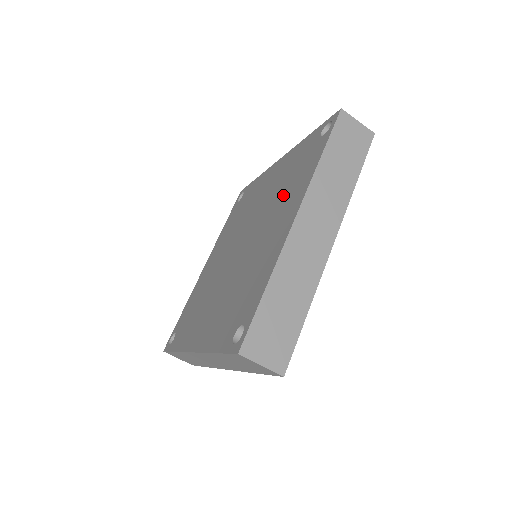
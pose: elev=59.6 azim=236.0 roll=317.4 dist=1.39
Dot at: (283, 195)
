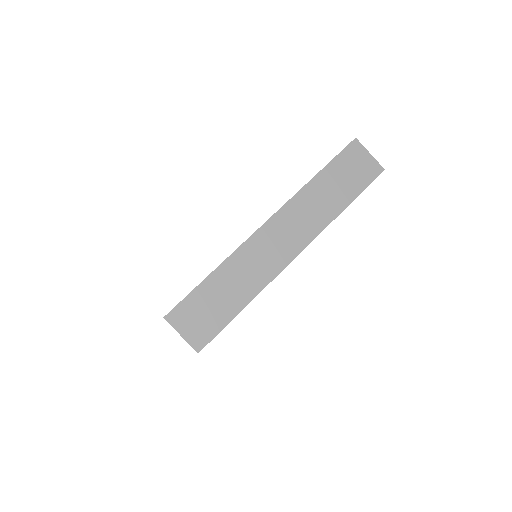
Dot at: occluded
